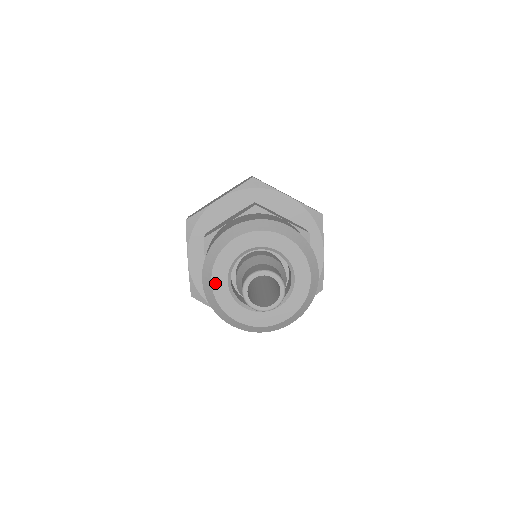
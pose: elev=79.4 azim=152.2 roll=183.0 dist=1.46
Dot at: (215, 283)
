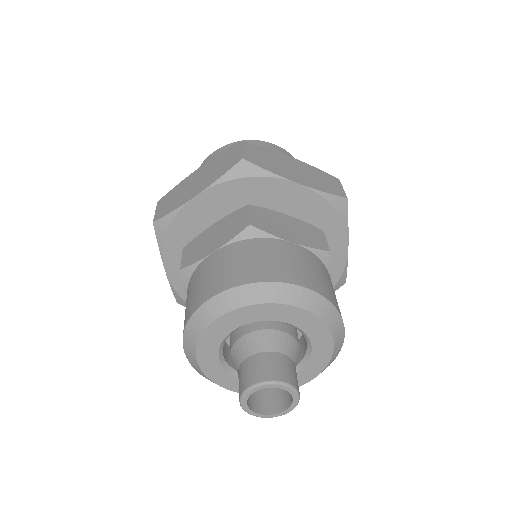
Dot at: (224, 319)
